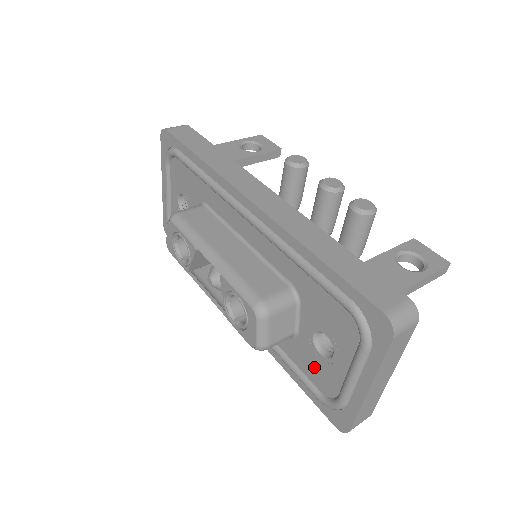
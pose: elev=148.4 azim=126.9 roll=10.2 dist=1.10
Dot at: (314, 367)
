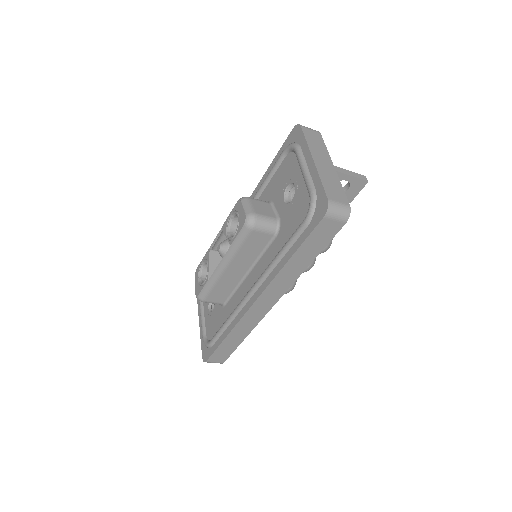
Dot at: (294, 214)
